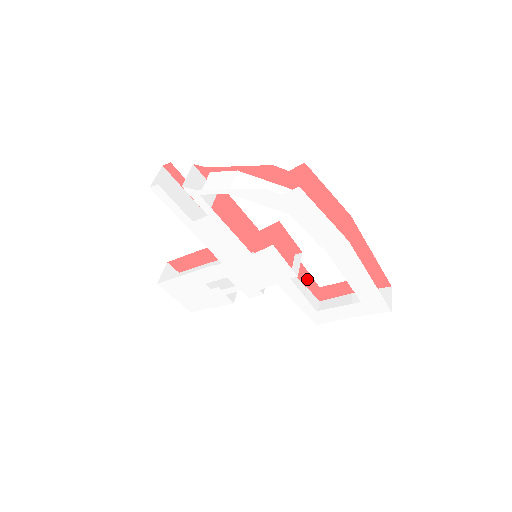
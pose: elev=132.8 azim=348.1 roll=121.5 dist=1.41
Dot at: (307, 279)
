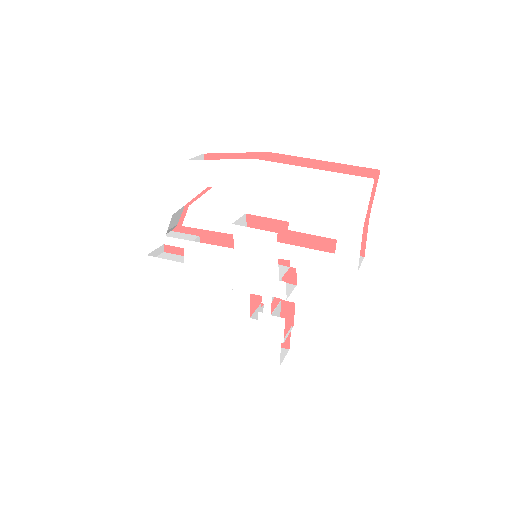
Dot at: (325, 244)
